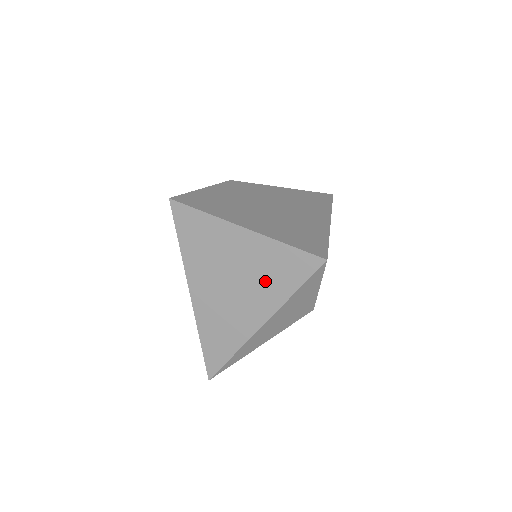
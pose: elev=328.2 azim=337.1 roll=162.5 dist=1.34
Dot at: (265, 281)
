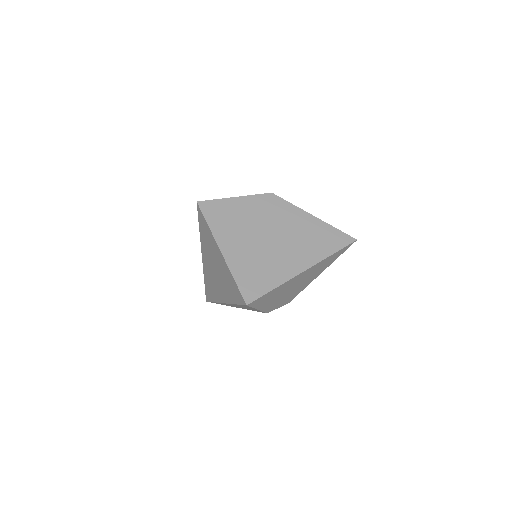
Dot at: (226, 285)
